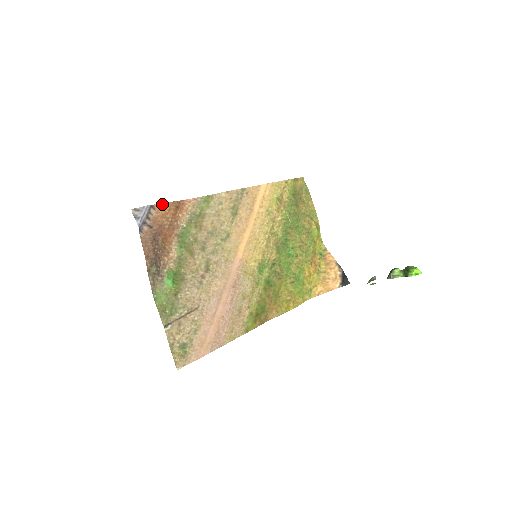
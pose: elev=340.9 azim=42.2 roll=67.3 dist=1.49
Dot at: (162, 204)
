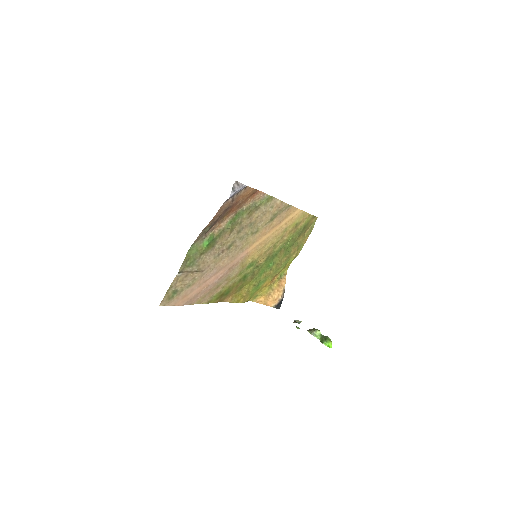
Dot at: (250, 188)
